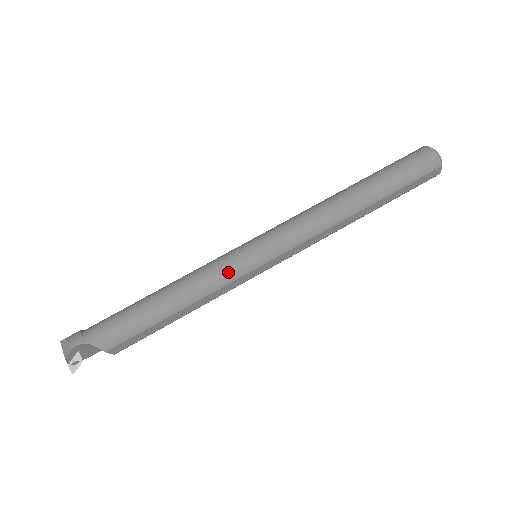
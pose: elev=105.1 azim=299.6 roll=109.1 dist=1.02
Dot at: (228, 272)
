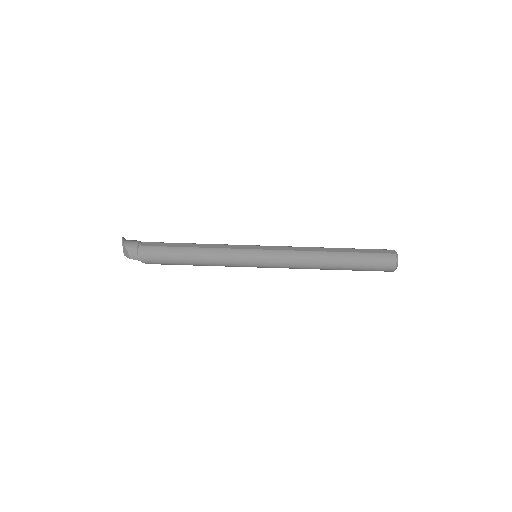
Dot at: (234, 266)
